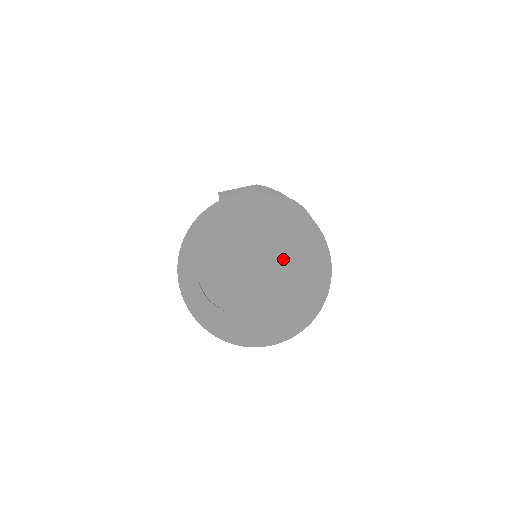
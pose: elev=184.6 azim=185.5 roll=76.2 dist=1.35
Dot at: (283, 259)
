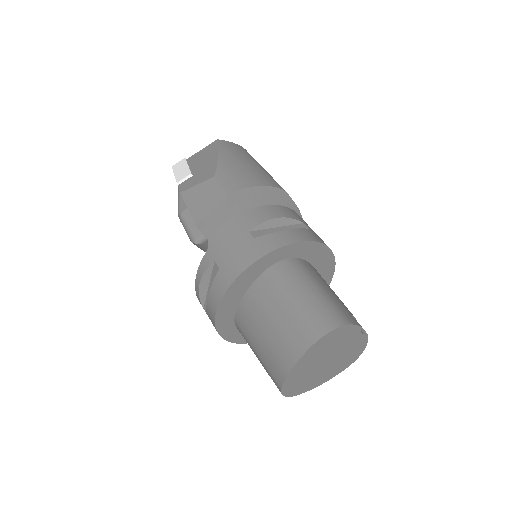
Dot at: (337, 353)
